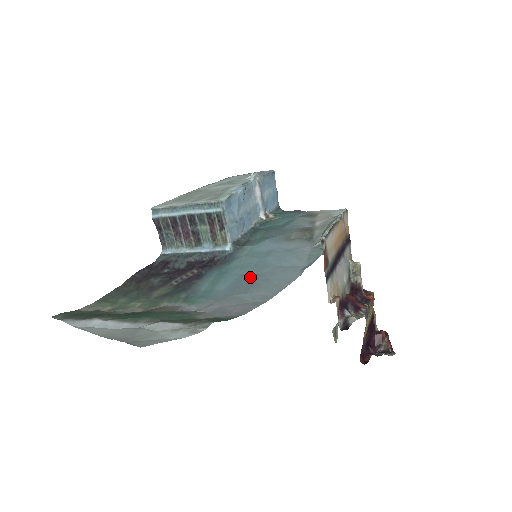
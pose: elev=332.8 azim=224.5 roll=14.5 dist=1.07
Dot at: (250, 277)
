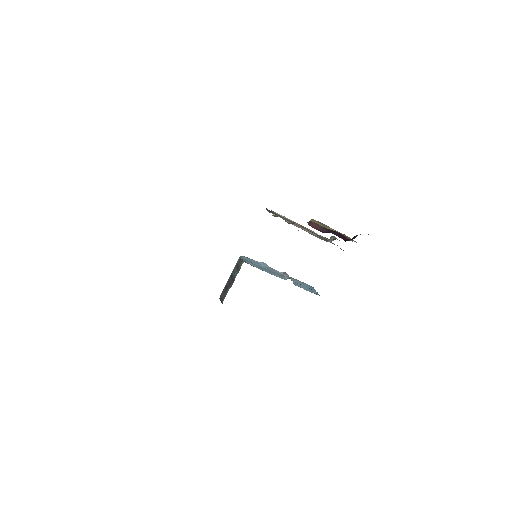
Dot at: occluded
